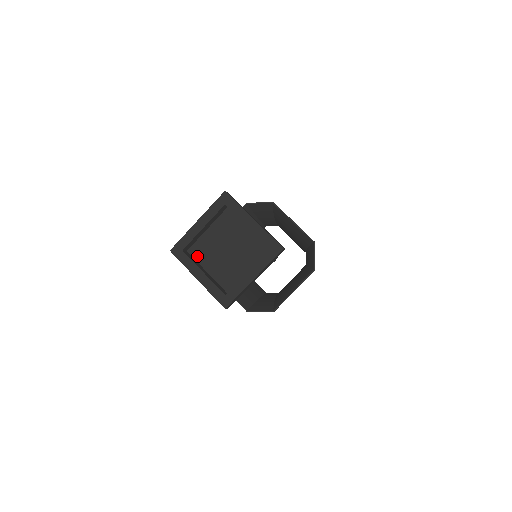
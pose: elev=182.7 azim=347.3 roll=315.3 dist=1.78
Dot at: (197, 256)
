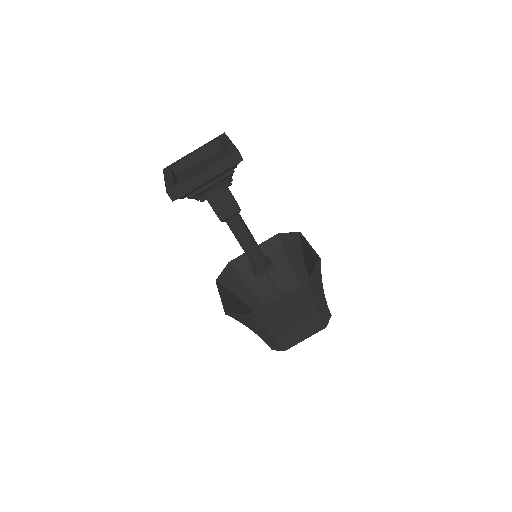
Dot at: (180, 177)
